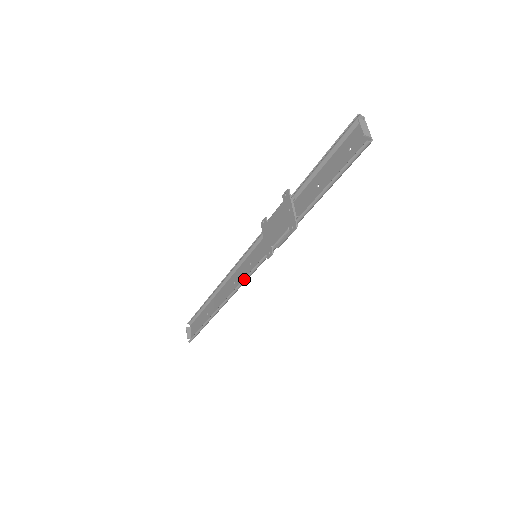
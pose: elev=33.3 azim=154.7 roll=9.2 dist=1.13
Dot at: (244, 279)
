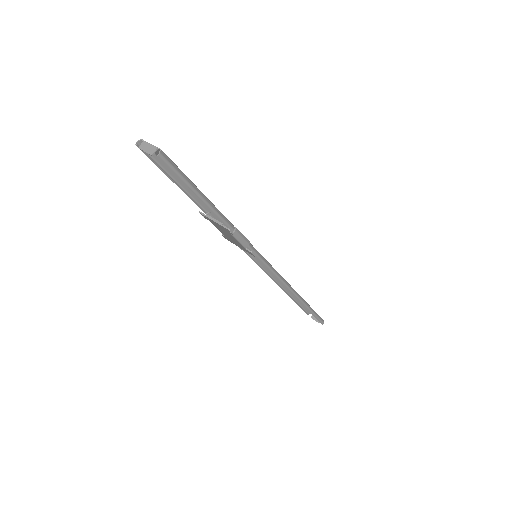
Dot at: (273, 274)
